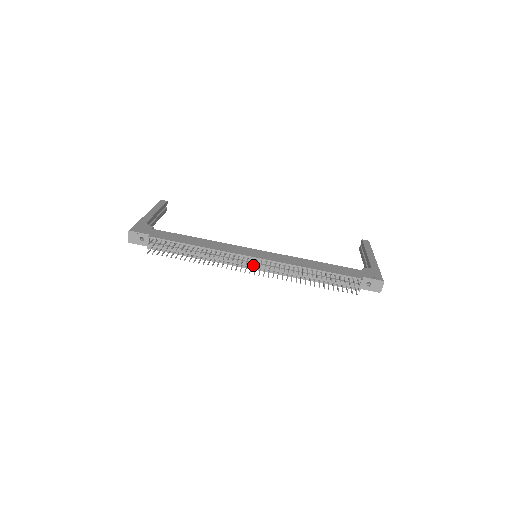
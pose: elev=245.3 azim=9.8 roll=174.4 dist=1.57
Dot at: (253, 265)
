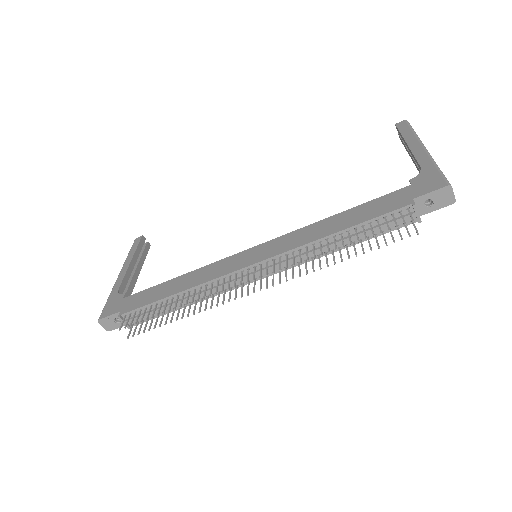
Dot at: (255, 275)
